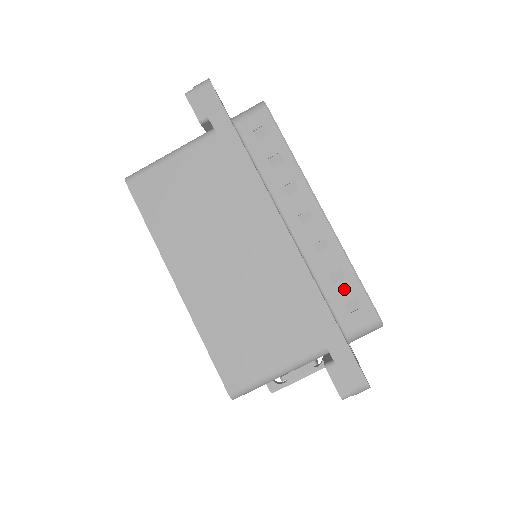
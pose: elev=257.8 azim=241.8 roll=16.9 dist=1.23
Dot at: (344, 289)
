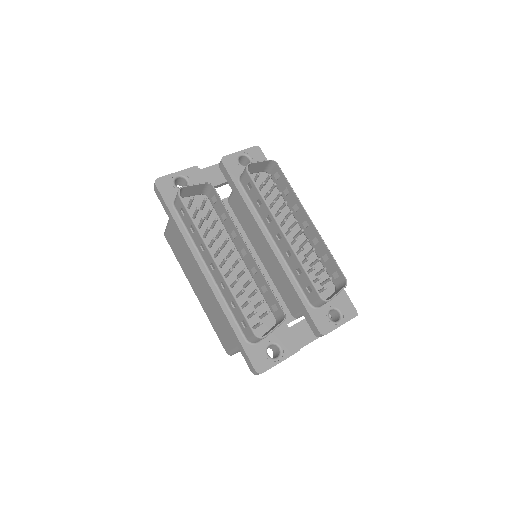
Dot at: (238, 313)
